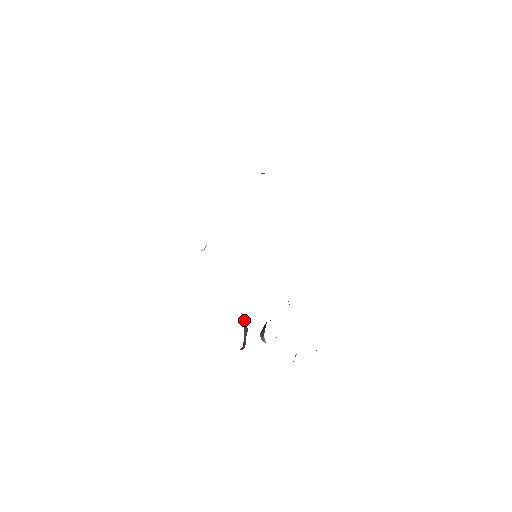
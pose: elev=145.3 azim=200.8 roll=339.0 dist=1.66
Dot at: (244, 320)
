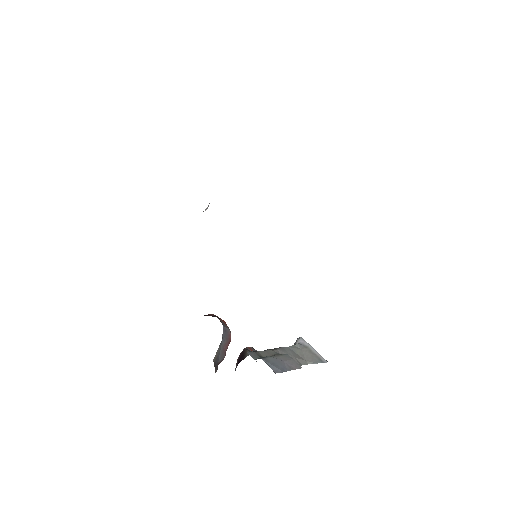
Dot at: (227, 332)
